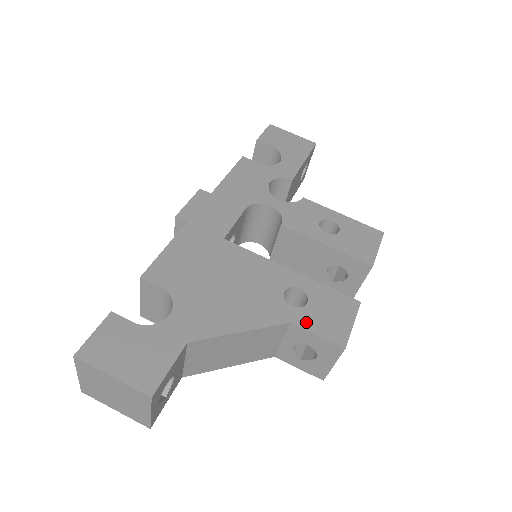
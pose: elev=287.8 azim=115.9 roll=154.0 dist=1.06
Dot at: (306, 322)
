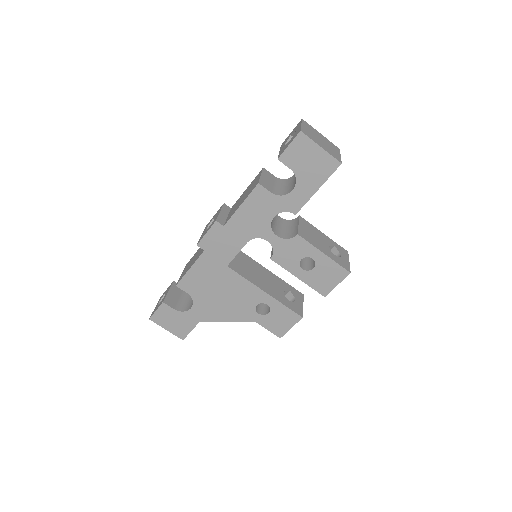
Dot at: (264, 323)
